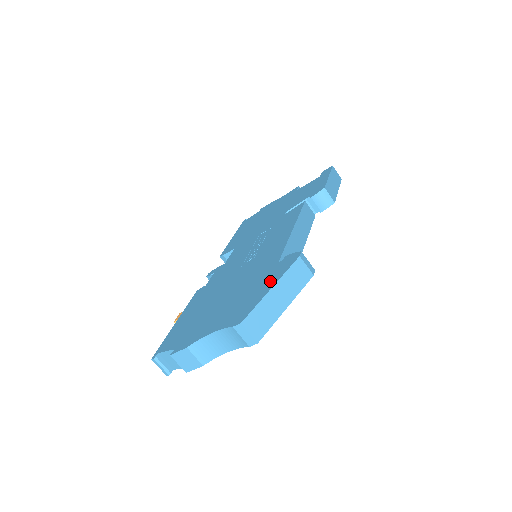
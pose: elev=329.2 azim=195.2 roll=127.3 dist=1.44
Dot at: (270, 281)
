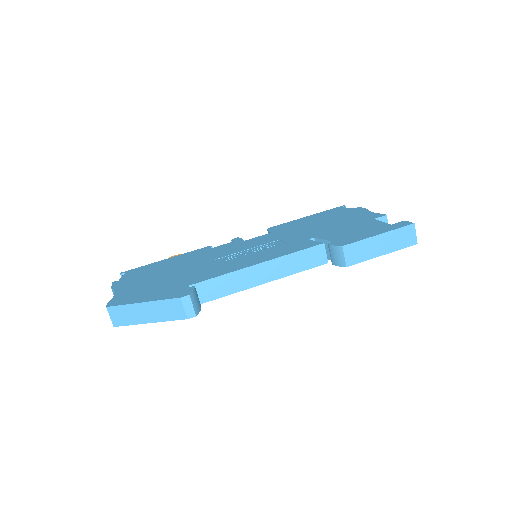
Dot at: (156, 296)
